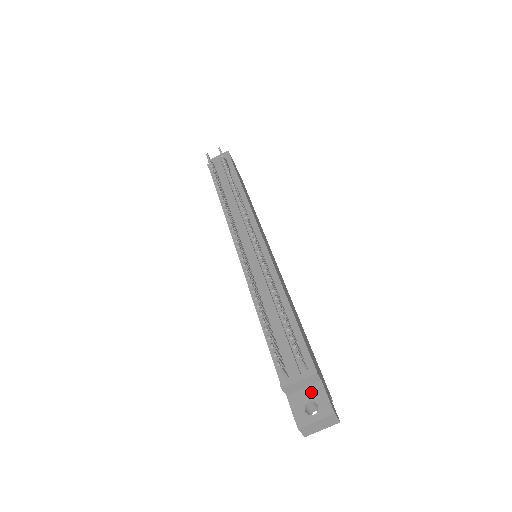
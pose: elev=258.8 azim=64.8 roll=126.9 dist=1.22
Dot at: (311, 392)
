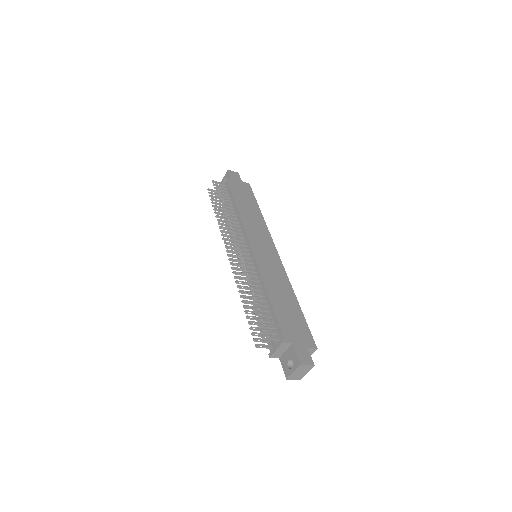
Dot at: (289, 353)
